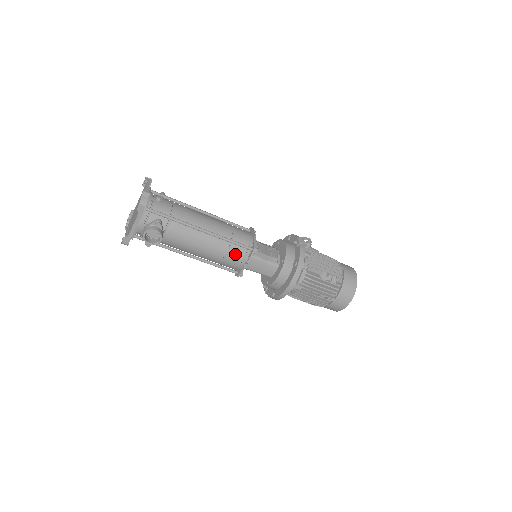
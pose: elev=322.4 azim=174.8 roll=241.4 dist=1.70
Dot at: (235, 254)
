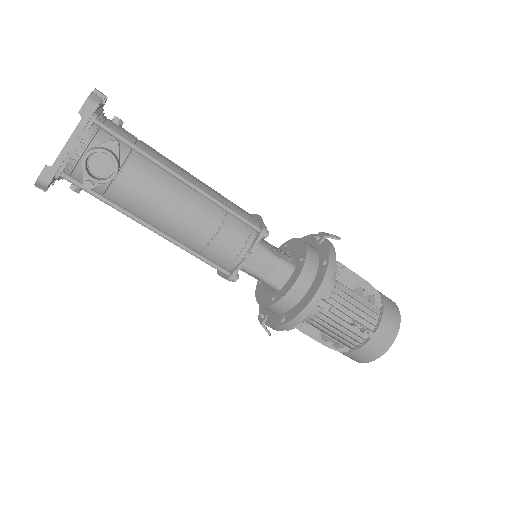
Dot at: (232, 234)
